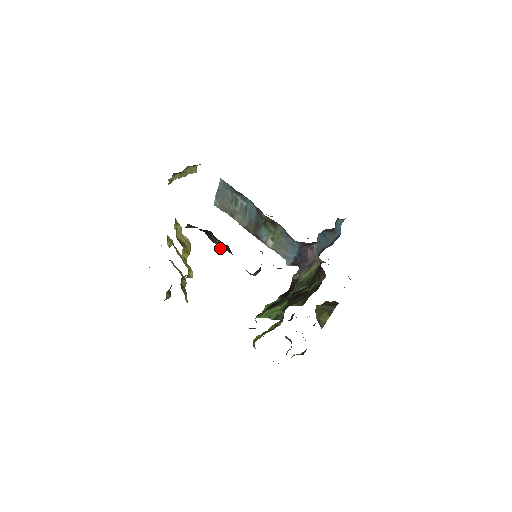
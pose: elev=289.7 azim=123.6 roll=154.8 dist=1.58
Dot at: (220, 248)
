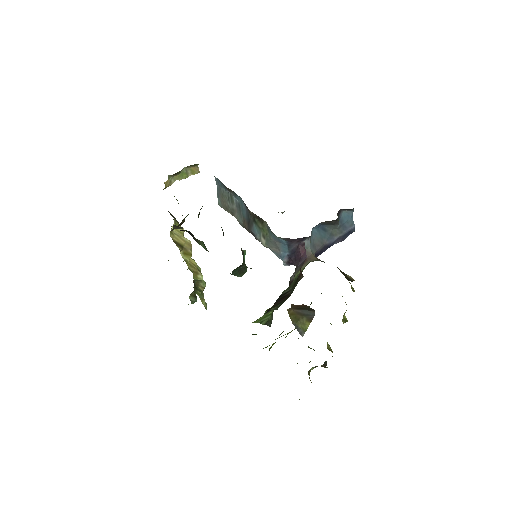
Dot at: (204, 248)
